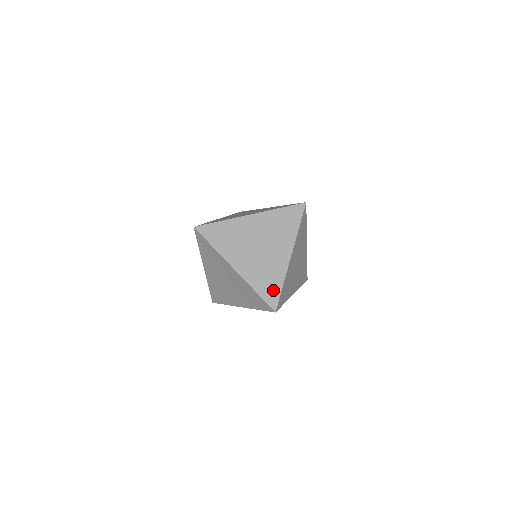
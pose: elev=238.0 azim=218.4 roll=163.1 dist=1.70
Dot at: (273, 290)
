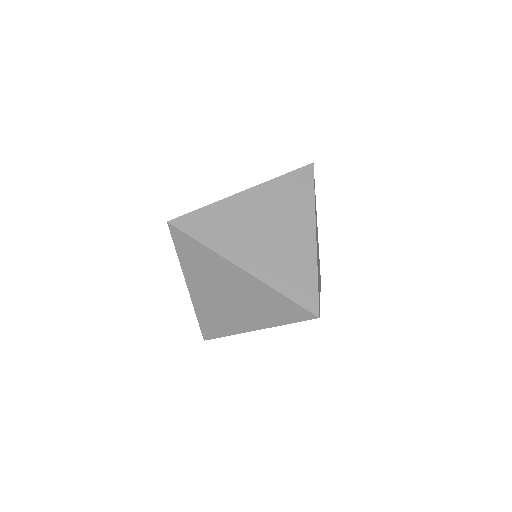
Dot at: (306, 287)
